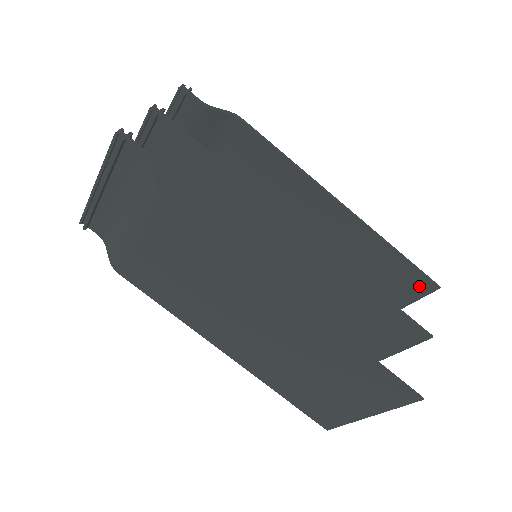
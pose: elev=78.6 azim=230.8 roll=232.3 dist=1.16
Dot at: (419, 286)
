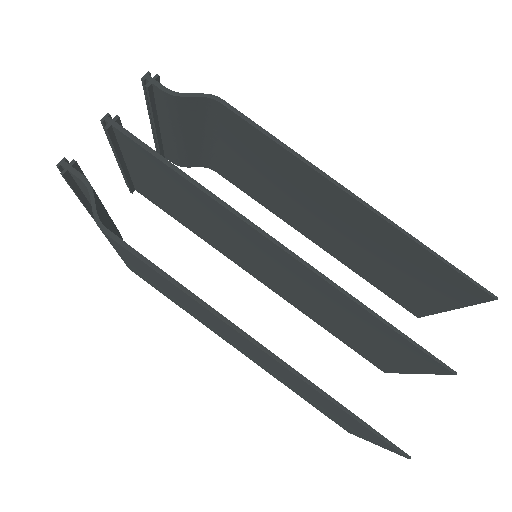
Dot at: (470, 292)
